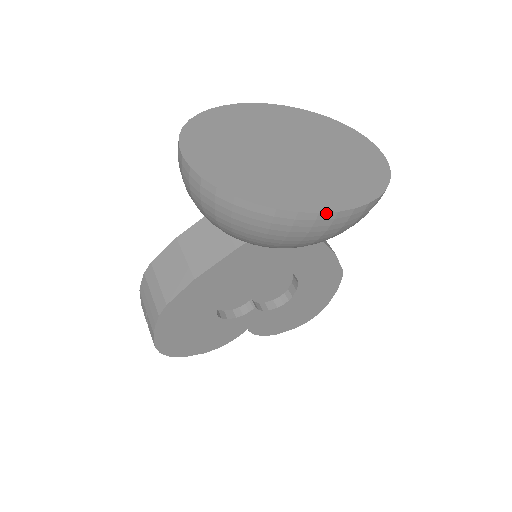
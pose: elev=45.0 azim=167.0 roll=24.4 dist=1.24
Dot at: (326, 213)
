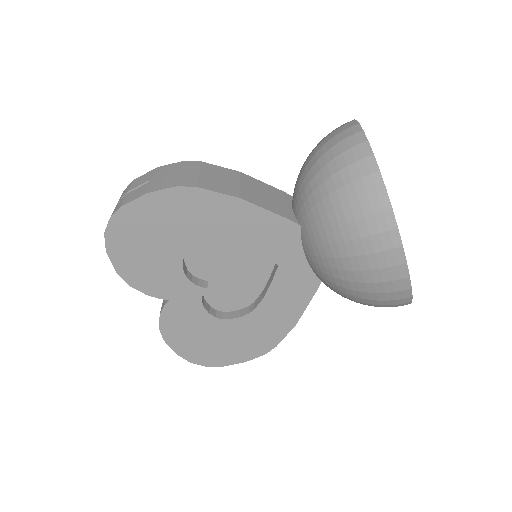
Dot at: (404, 253)
